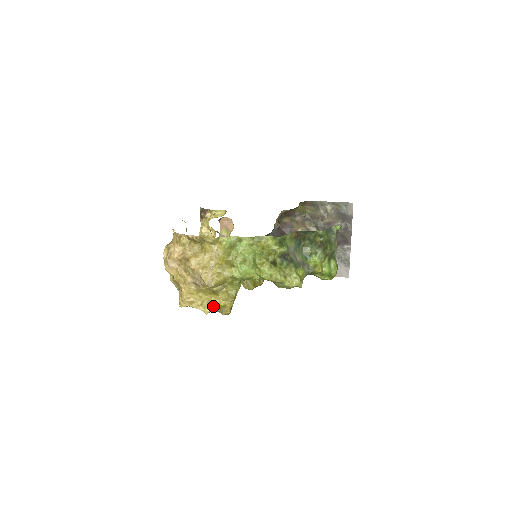
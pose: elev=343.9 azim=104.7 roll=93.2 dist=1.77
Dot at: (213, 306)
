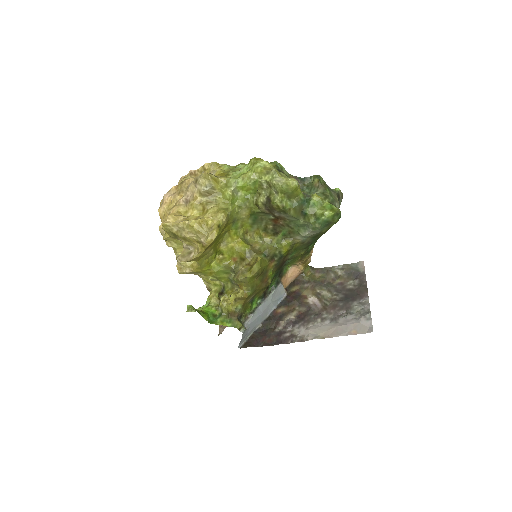
Dot at: (199, 220)
